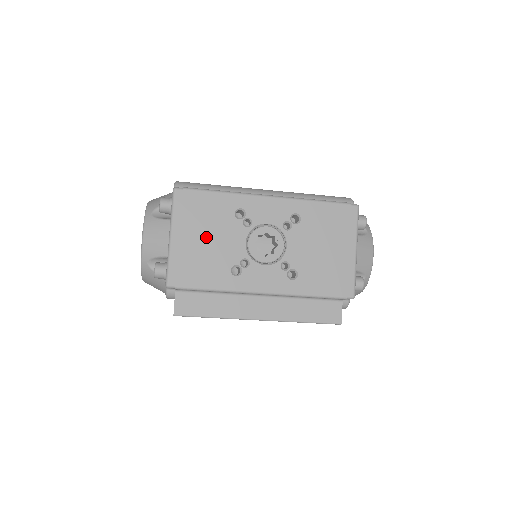
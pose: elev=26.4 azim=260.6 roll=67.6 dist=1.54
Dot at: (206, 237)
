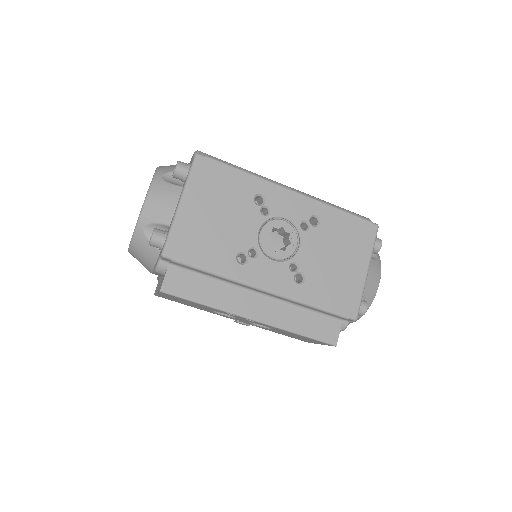
Dot at: (218, 214)
